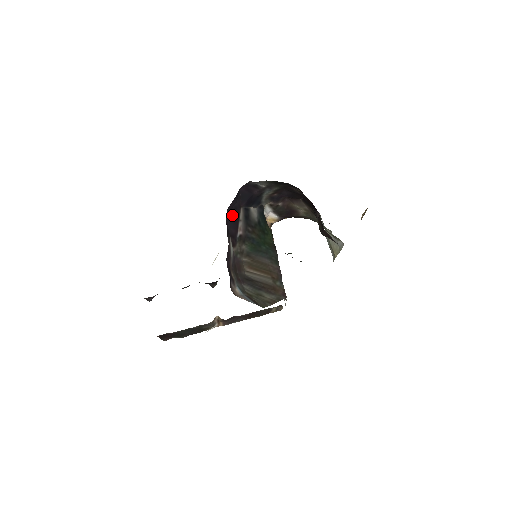
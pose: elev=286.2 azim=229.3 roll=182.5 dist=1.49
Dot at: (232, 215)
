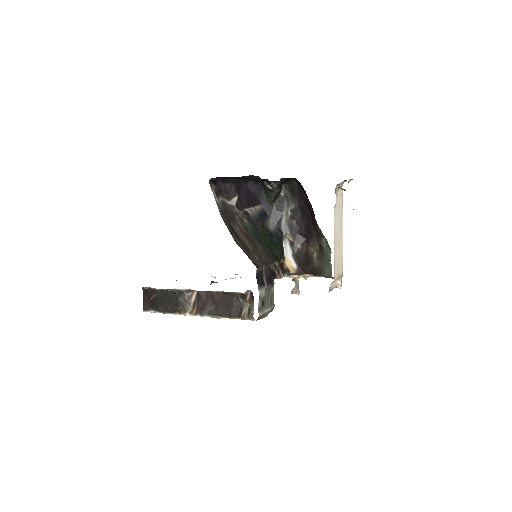
Dot at: (249, 194)
